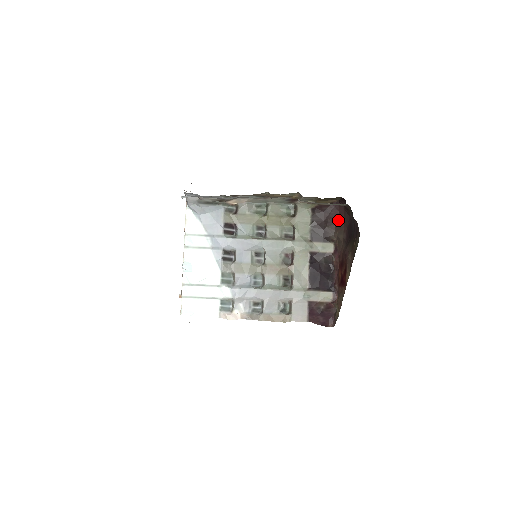
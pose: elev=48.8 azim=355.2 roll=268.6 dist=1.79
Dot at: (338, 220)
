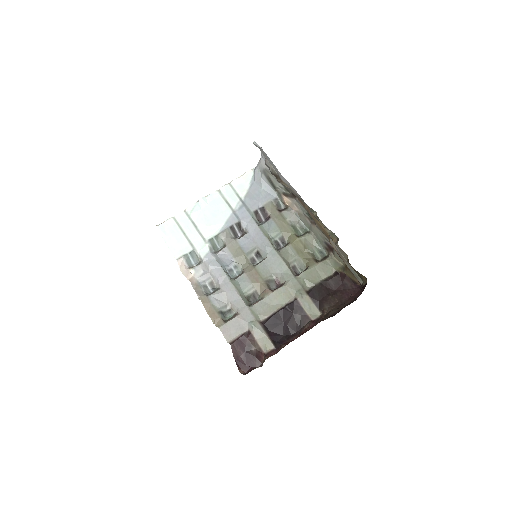
Dot at: (345, 300)
